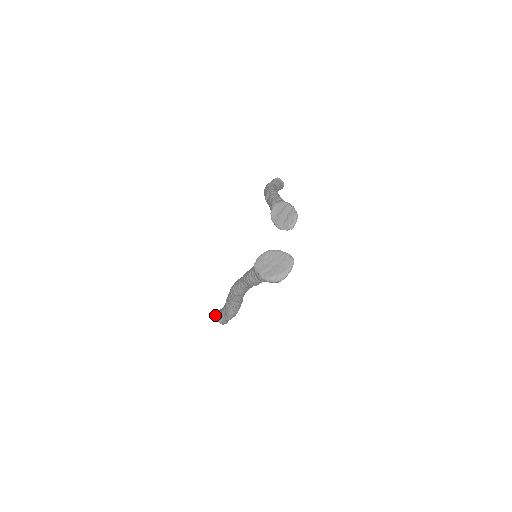
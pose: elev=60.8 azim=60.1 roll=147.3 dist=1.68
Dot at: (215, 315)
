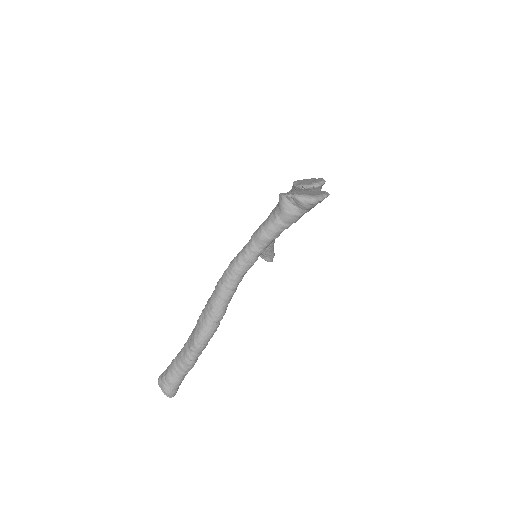
Dot at: (161, 374)
